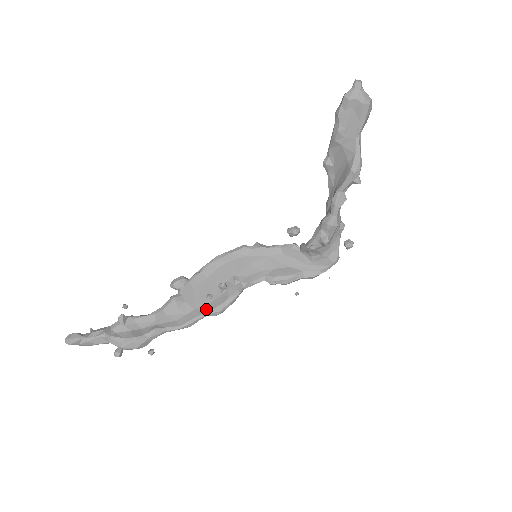
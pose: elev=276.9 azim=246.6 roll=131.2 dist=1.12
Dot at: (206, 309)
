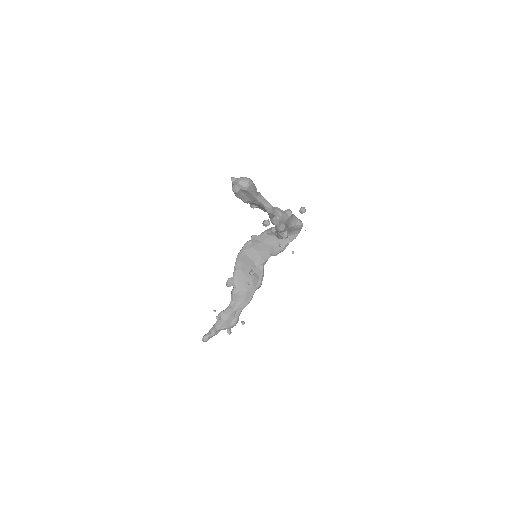
Dot at: (252, 288)
